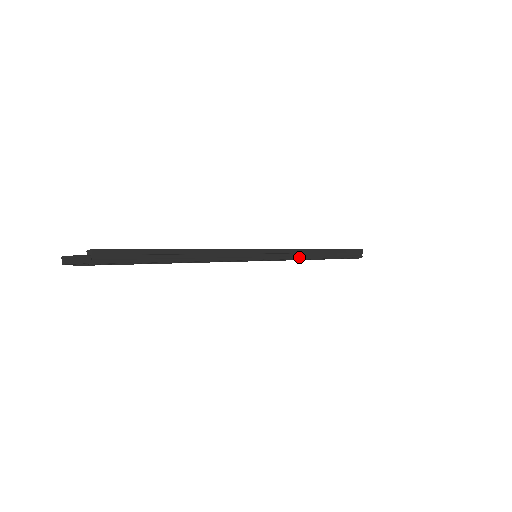
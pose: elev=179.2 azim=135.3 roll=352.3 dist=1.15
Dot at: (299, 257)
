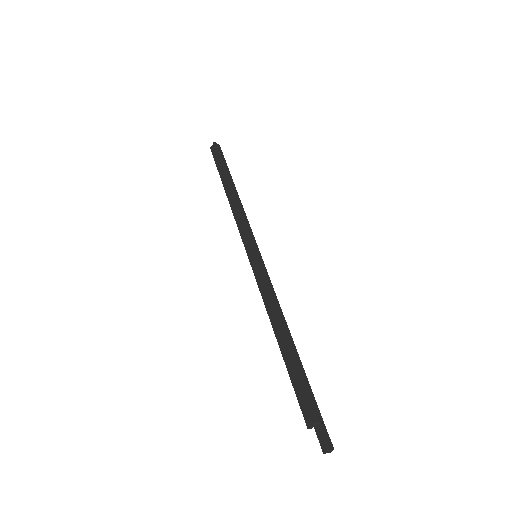
Dot at: (243, 212)
